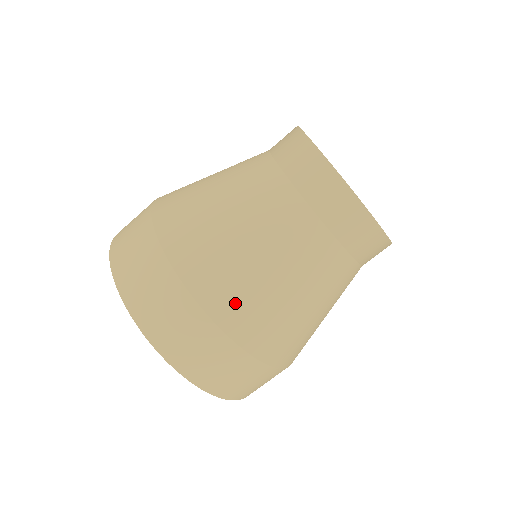
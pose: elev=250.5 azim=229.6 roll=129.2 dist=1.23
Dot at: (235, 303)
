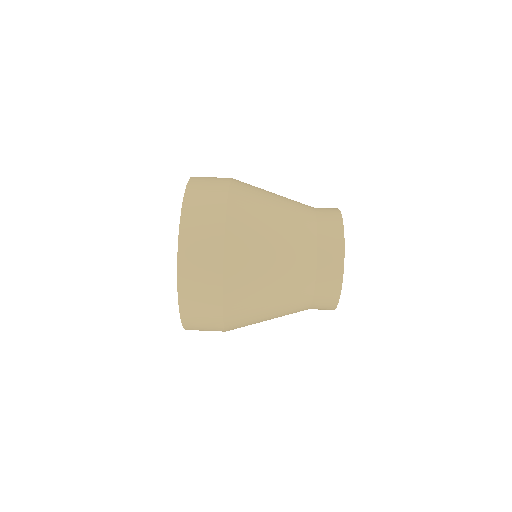
Dot at: (241, 276)
